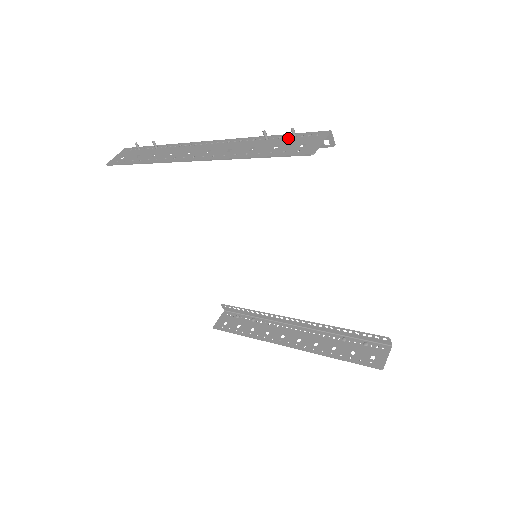
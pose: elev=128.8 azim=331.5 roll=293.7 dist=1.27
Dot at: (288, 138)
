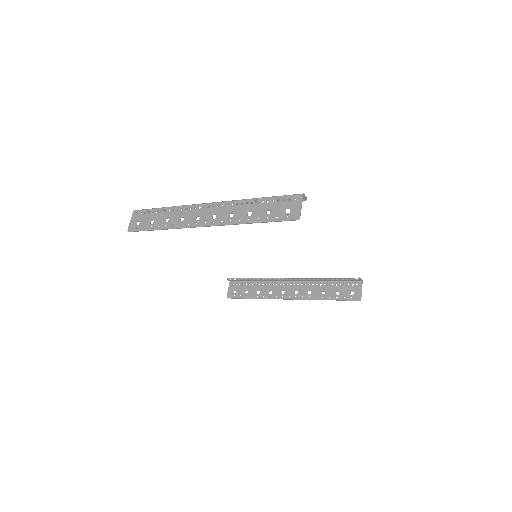
Dot at: (274, 202)
